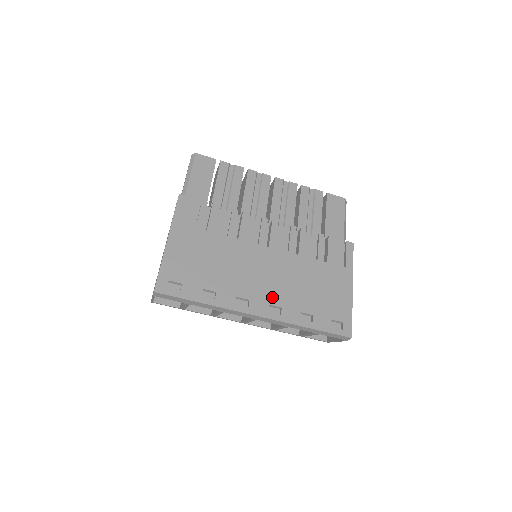
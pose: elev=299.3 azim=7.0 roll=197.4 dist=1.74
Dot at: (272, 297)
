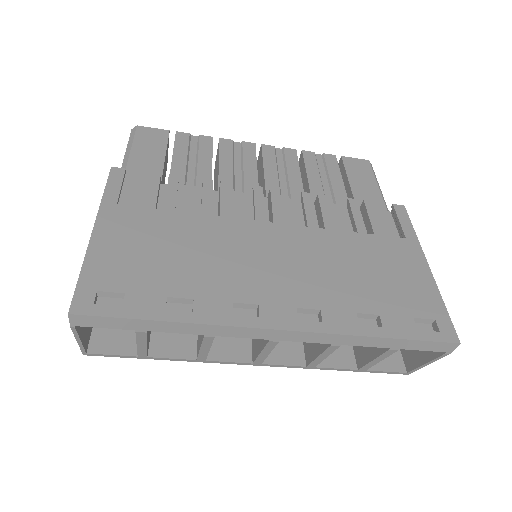
Dot at: (298, 295)
